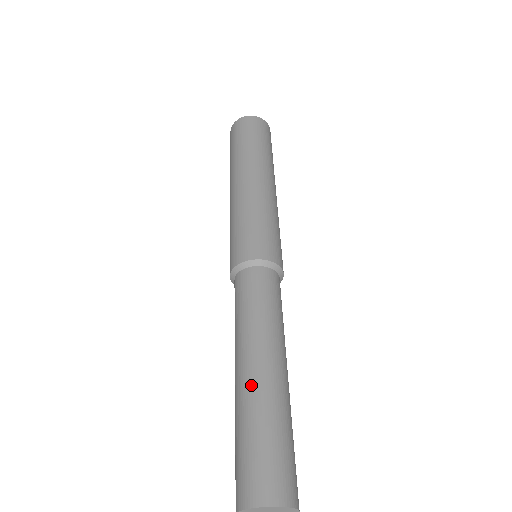
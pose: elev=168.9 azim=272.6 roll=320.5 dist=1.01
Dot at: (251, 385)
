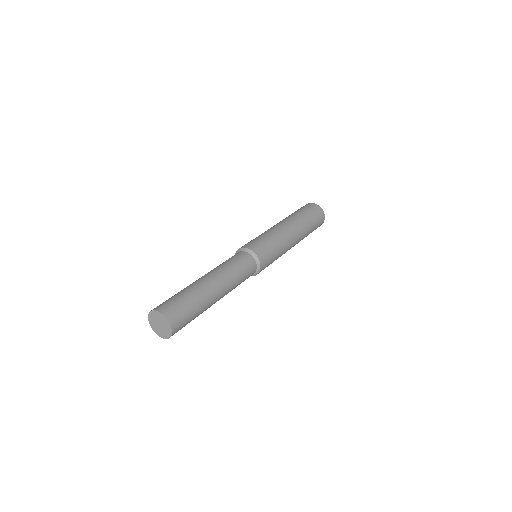
Dot at: occluded
